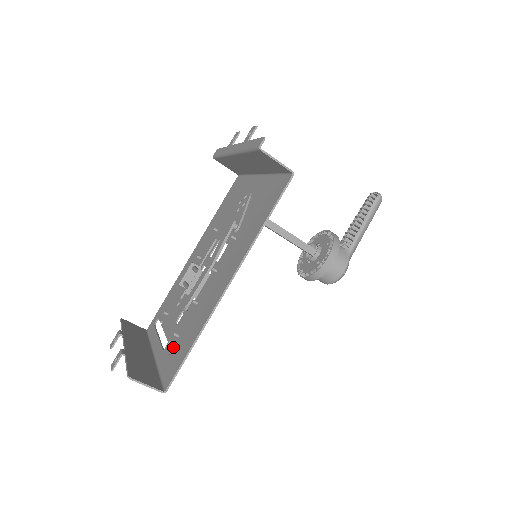
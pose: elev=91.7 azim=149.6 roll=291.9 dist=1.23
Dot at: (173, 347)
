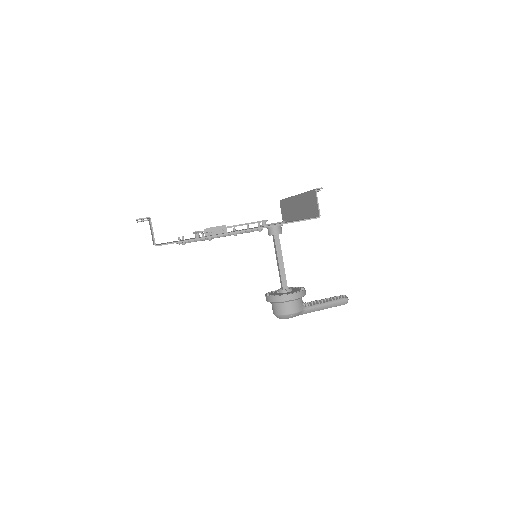
Dot at: occluded
